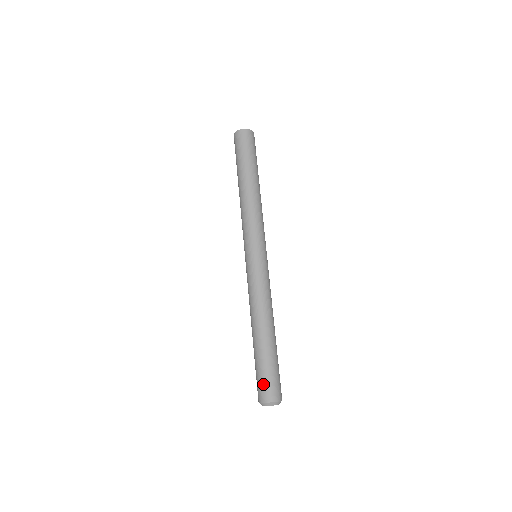
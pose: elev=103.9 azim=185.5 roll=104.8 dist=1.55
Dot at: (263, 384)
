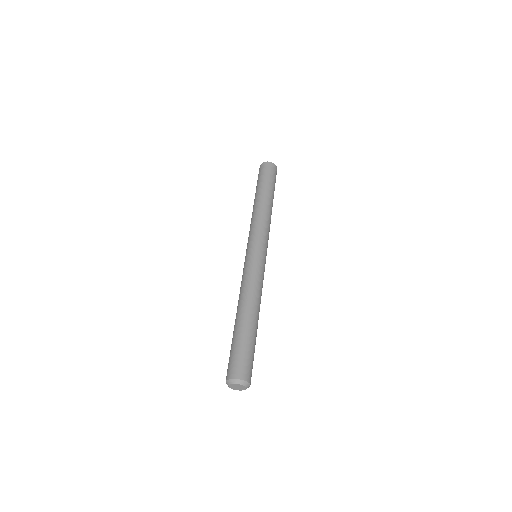
Dot at: (246, 362)
